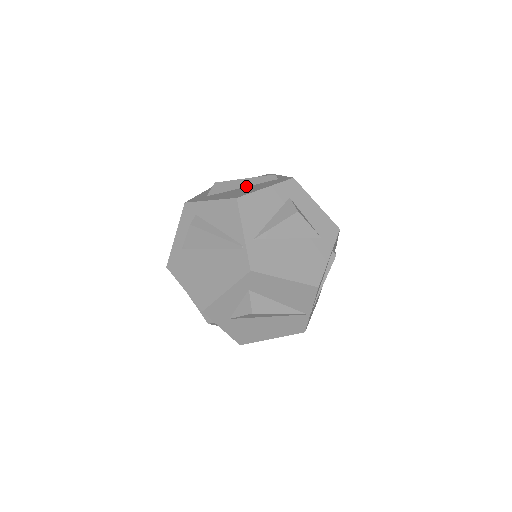
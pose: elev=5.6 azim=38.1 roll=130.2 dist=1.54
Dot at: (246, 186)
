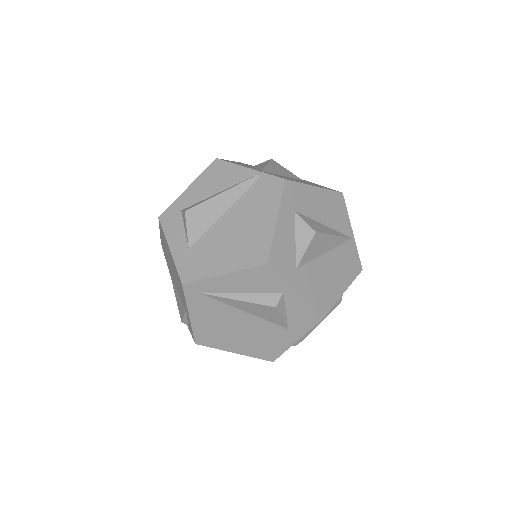
Dot at: occluded
